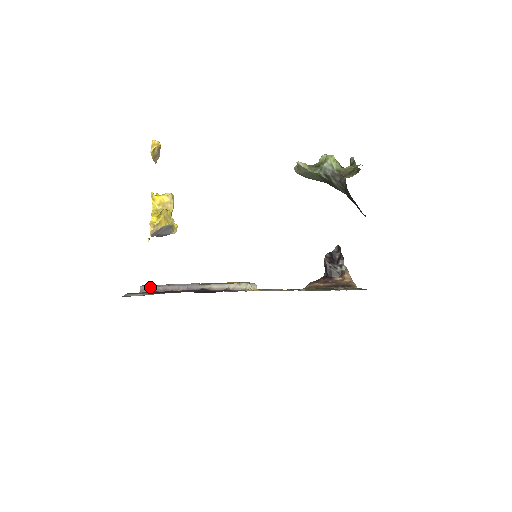
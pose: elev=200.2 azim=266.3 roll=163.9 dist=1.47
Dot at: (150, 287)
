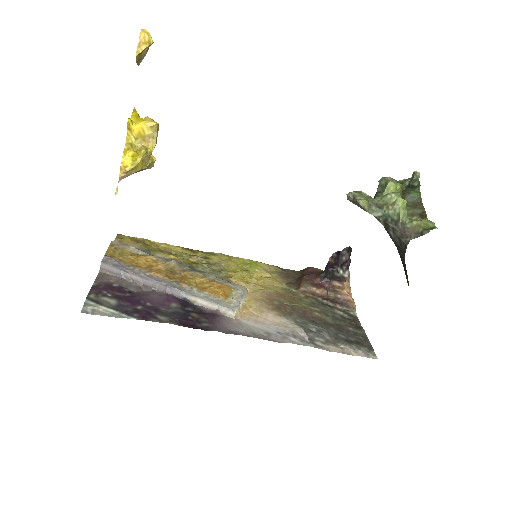
Dot at: (115, 269)
